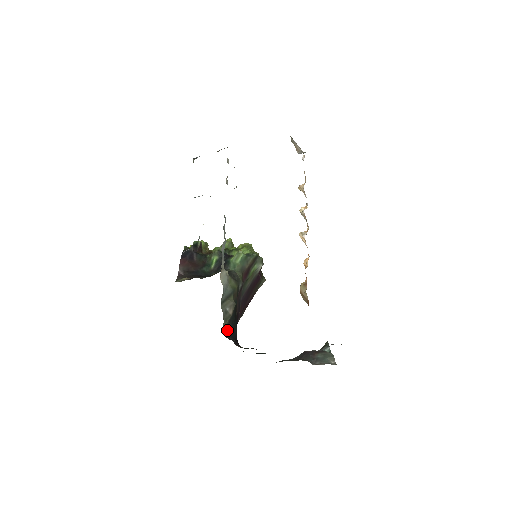
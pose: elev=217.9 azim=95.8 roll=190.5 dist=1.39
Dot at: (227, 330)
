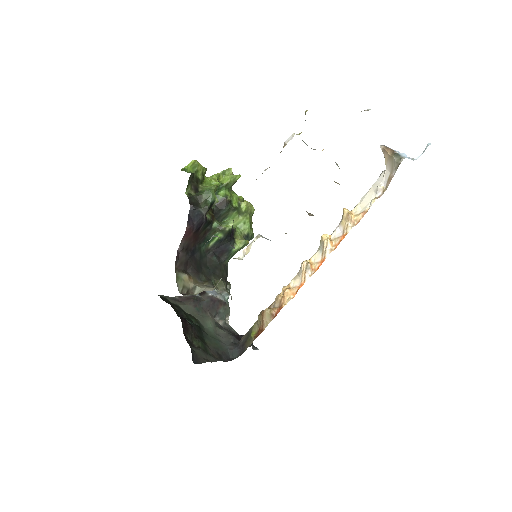
Dot at: occluded
